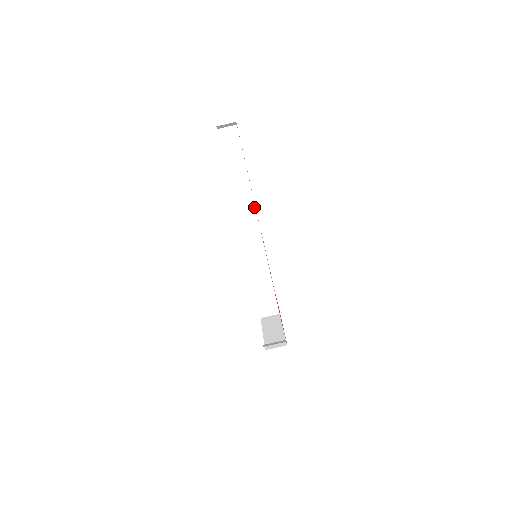
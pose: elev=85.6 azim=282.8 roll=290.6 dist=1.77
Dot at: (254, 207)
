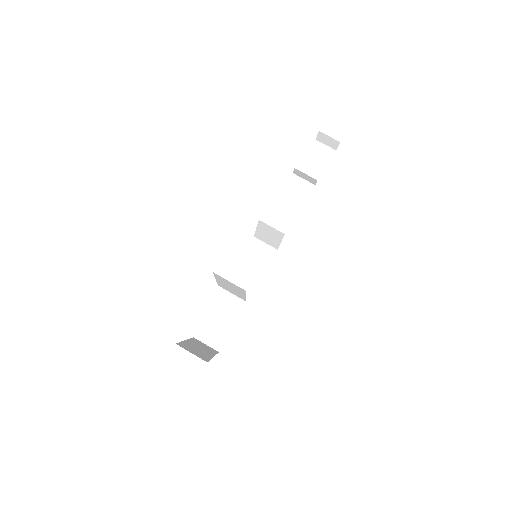
Dot at: (291, 225)
